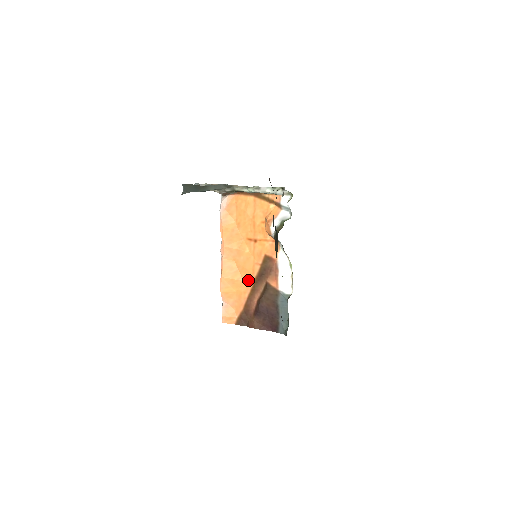
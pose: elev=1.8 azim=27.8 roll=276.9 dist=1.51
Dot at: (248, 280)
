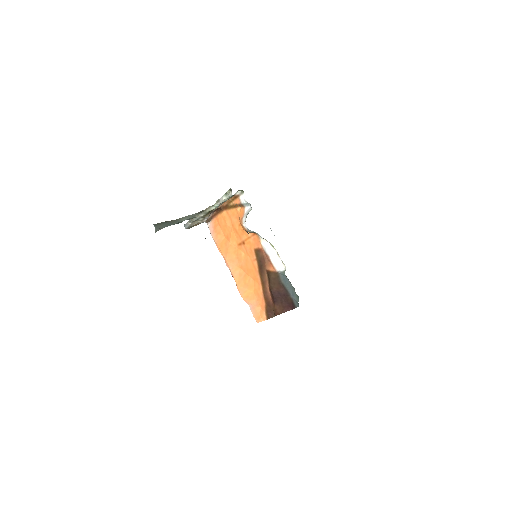
Dot at: (256, 277)
